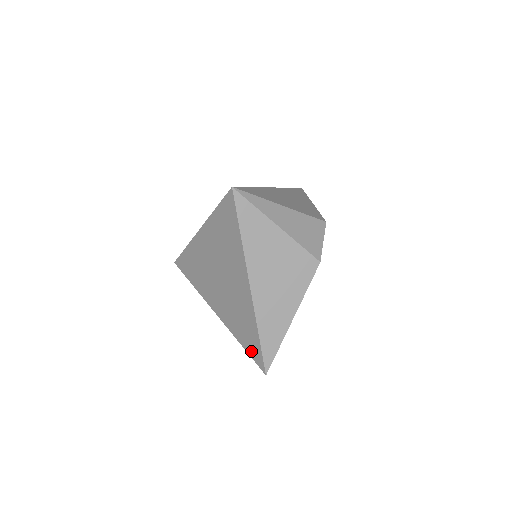
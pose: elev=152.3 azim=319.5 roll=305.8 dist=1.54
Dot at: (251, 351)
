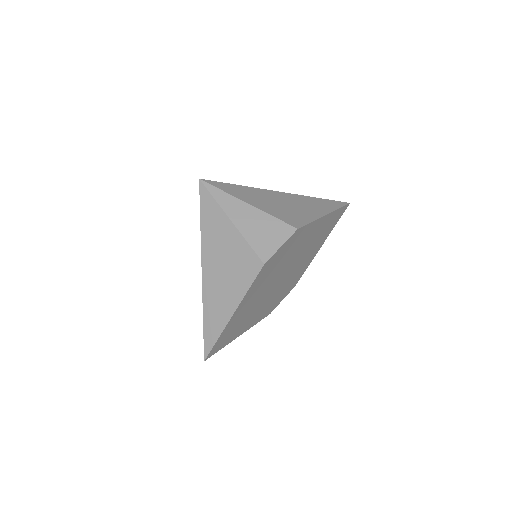
Dot at: occluded
